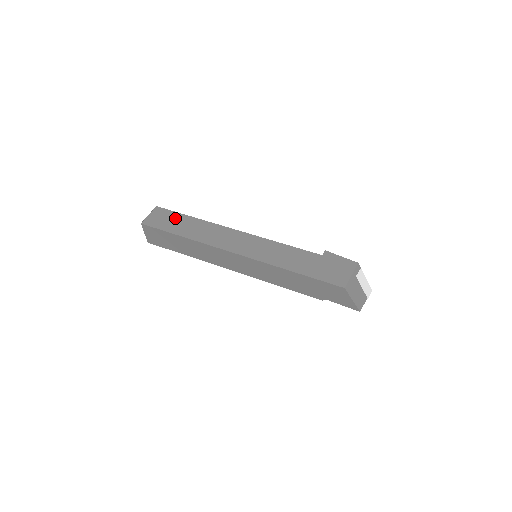
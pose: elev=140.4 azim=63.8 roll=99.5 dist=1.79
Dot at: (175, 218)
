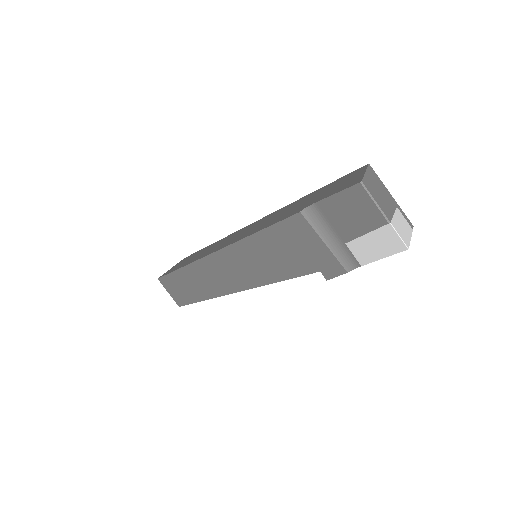
Dot at: occluded
